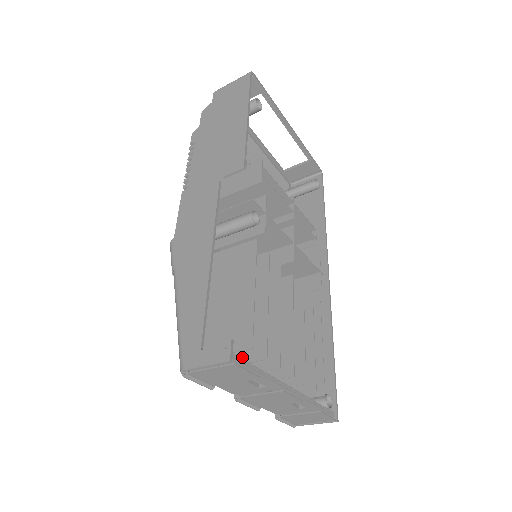
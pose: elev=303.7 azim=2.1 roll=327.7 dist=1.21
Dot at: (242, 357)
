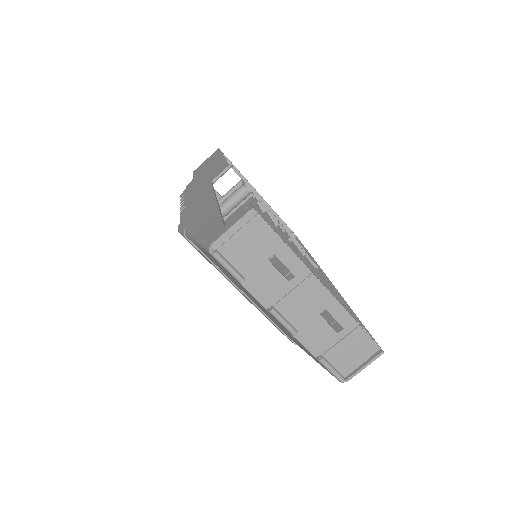
Dot at: occluded
